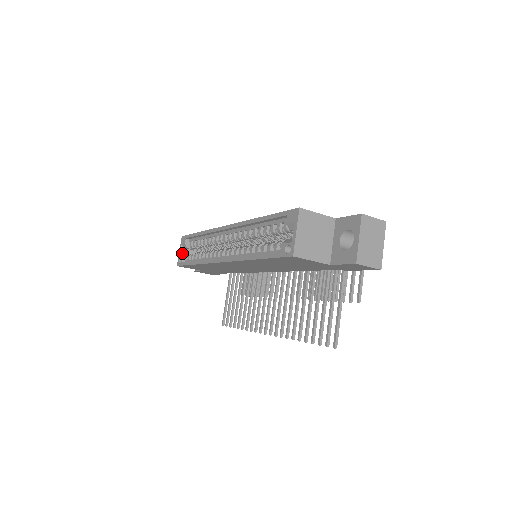
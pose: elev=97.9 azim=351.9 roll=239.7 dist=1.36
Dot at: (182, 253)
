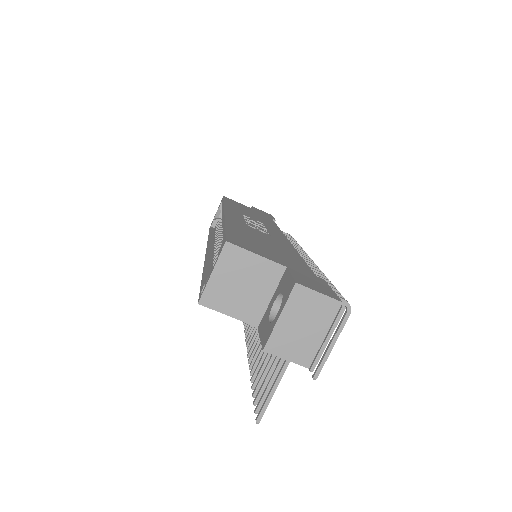
Dot at: (217, 215)
